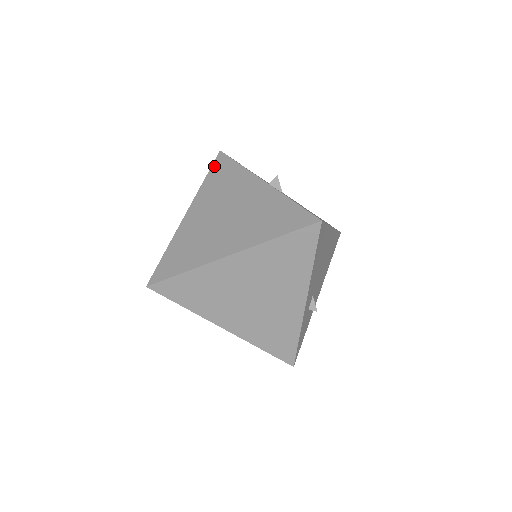
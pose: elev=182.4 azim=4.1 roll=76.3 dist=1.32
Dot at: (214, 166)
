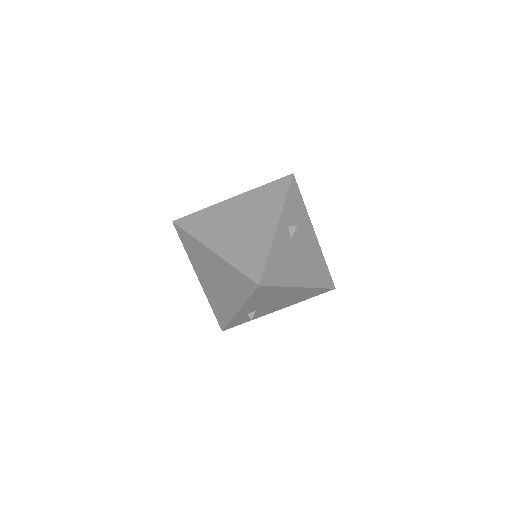
Dot at: (277, 181)
